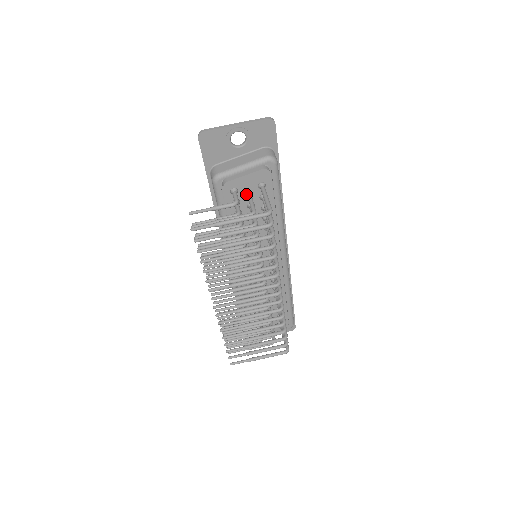
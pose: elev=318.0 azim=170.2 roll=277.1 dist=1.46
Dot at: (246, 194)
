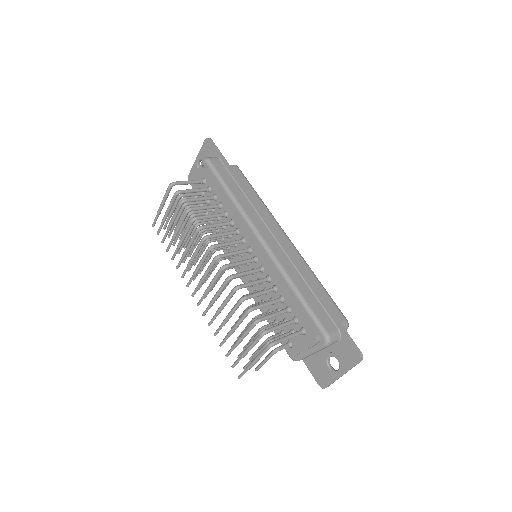
Dot at: (200, 194)
